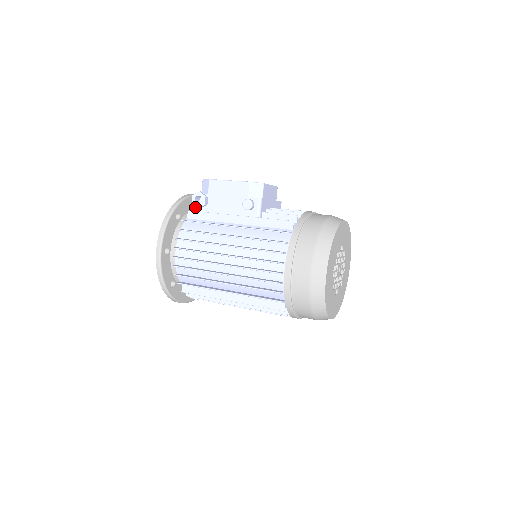
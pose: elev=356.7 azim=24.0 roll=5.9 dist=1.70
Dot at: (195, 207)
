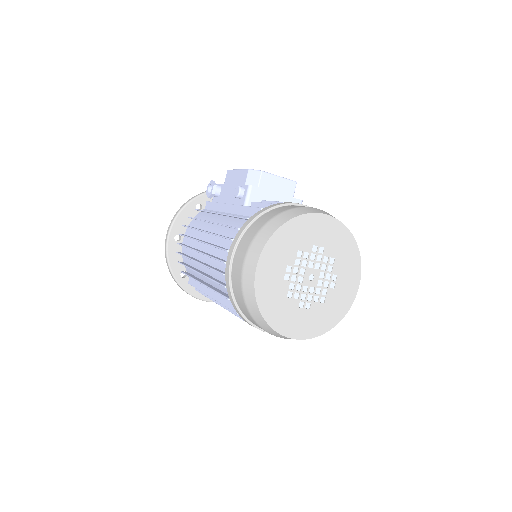
Dot at: (213, 198)
